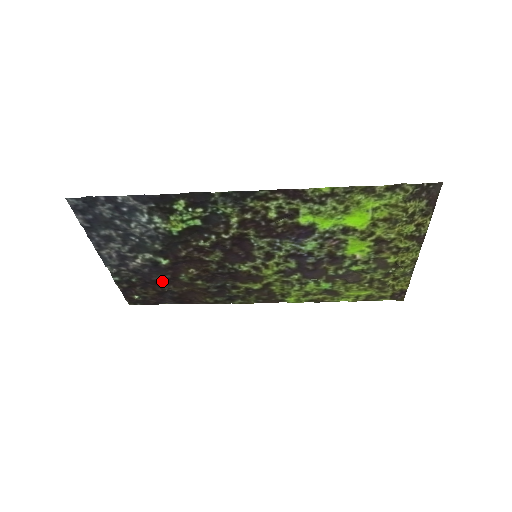
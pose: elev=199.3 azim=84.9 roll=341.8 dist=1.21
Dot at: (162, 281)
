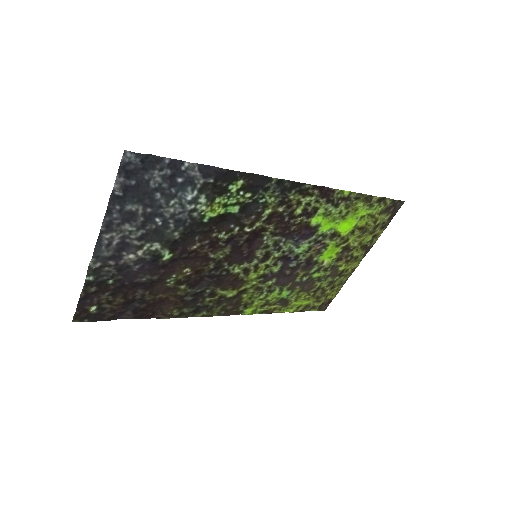
Dot at: (143, 284)
